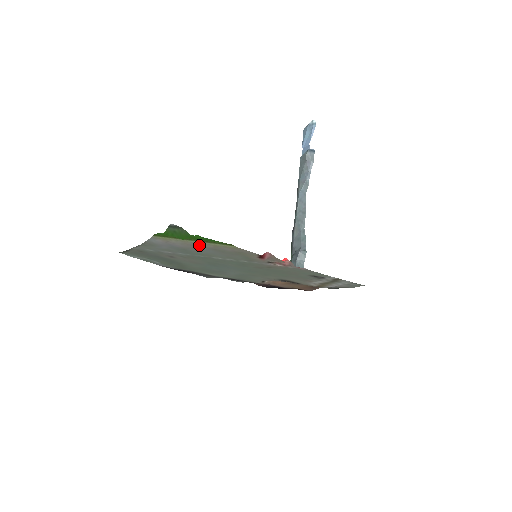
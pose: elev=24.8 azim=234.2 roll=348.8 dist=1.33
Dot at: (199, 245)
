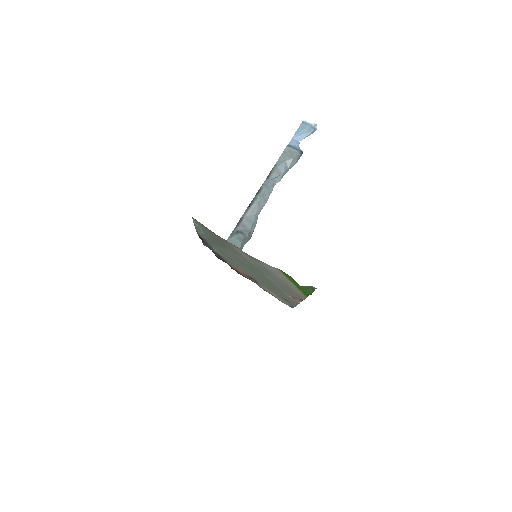
Dot at: (289, 284)
